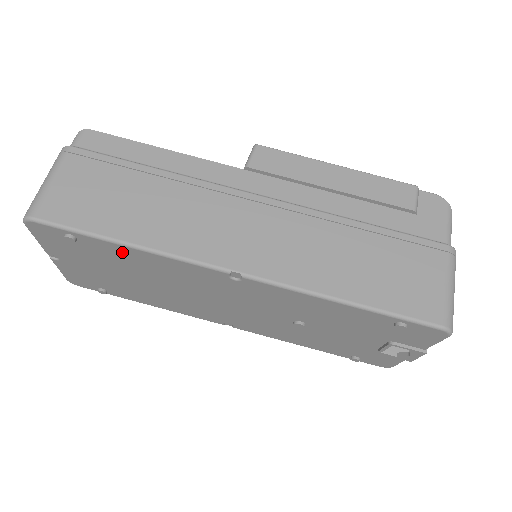
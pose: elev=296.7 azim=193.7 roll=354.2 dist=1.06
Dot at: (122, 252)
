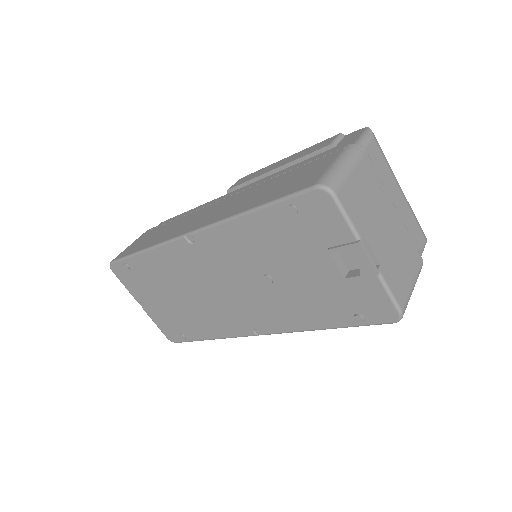
Dot at: (147, 263)
